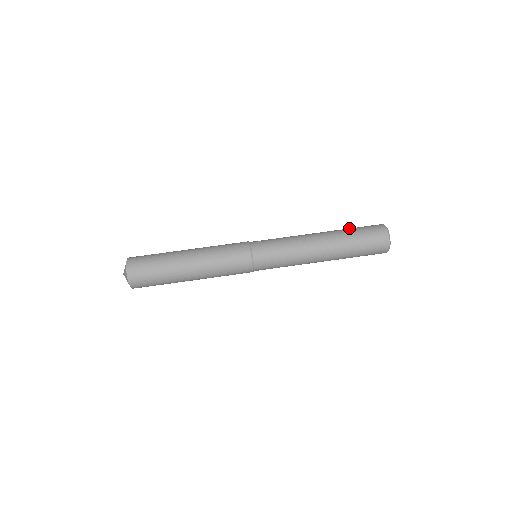
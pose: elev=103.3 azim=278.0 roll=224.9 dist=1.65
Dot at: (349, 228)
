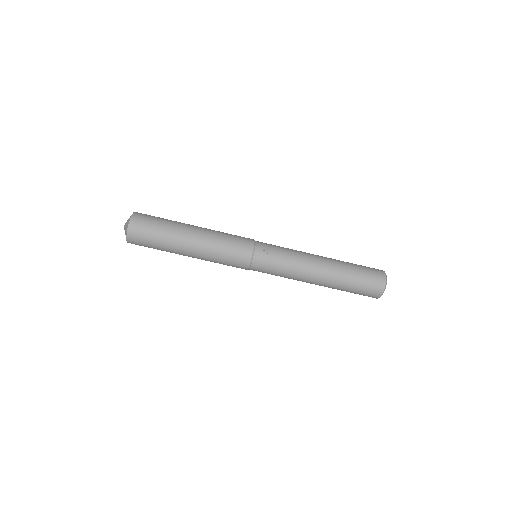
Dot at: (353, 266)
